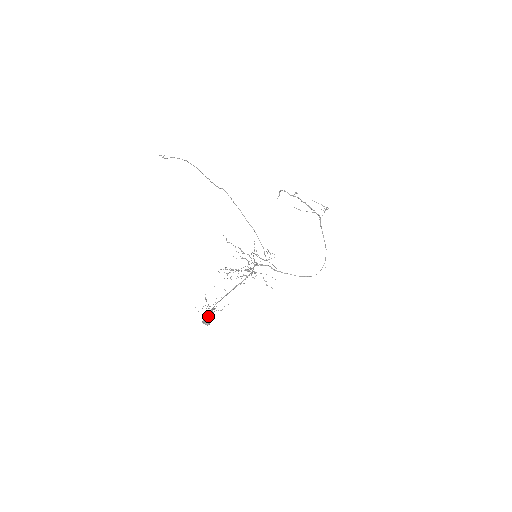
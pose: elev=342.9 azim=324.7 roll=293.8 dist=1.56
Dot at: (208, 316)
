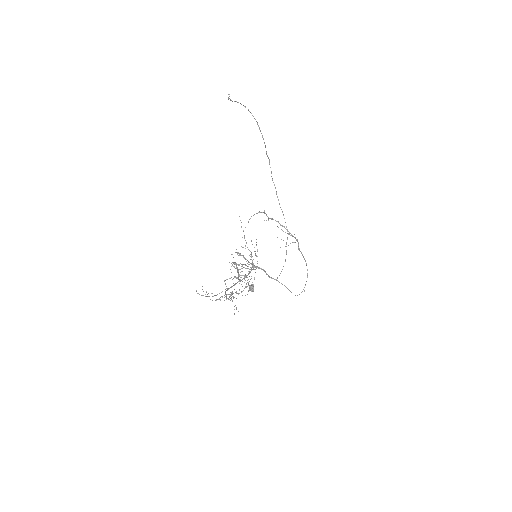
Dot at: (235, 292)
